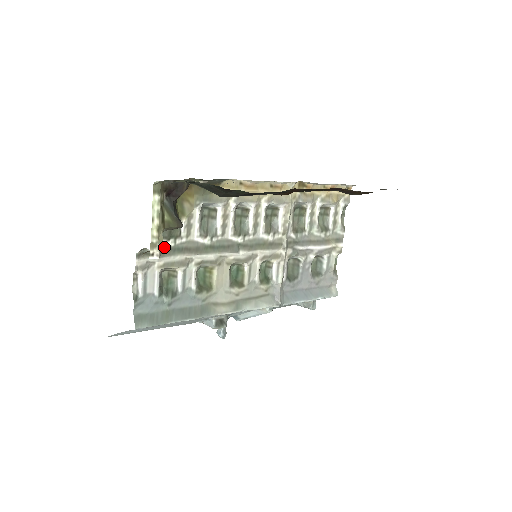
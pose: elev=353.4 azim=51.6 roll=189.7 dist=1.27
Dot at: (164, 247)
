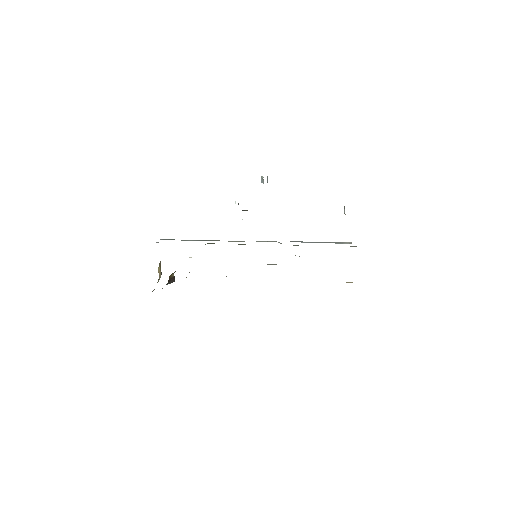
Dot at: occluded
